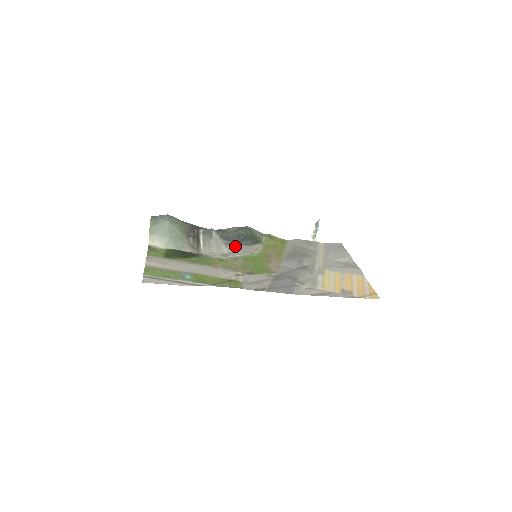
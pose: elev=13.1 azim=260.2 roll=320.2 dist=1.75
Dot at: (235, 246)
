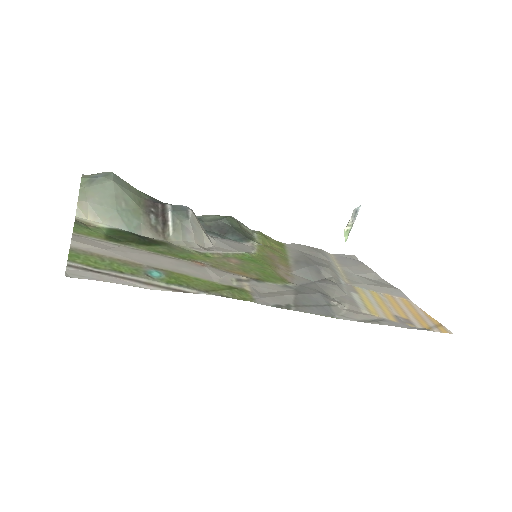
Dot at: (219, 239)
